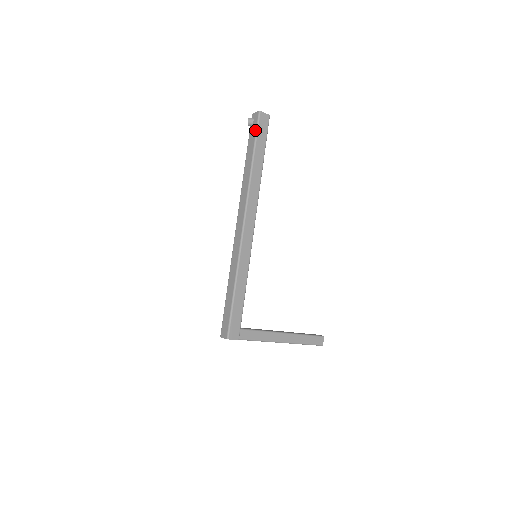
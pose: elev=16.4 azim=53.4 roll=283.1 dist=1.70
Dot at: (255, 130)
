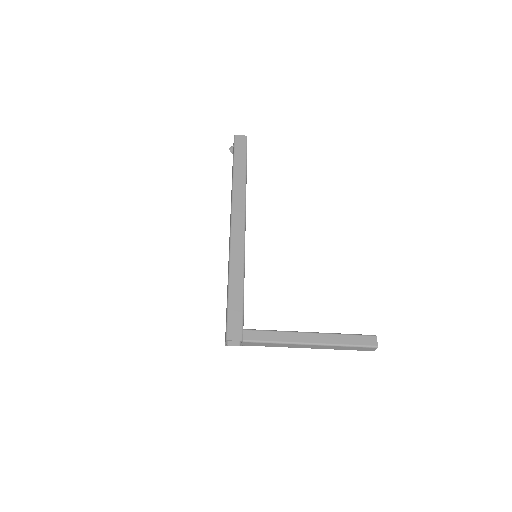
Dot at: (233, 150)
